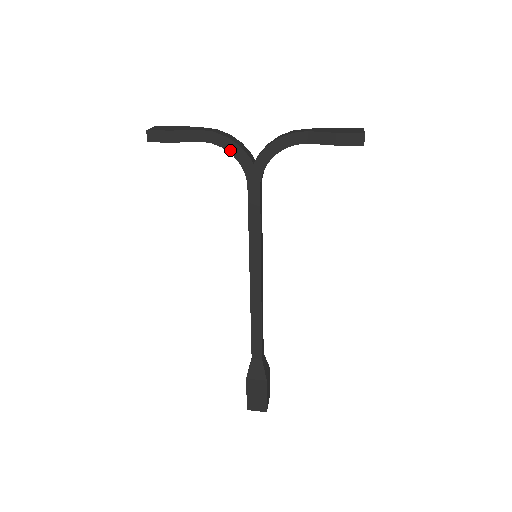
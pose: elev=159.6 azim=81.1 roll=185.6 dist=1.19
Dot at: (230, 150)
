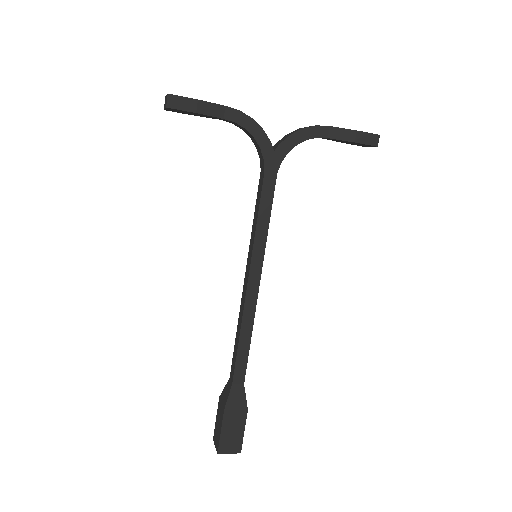
Dot at: (253, 133)
